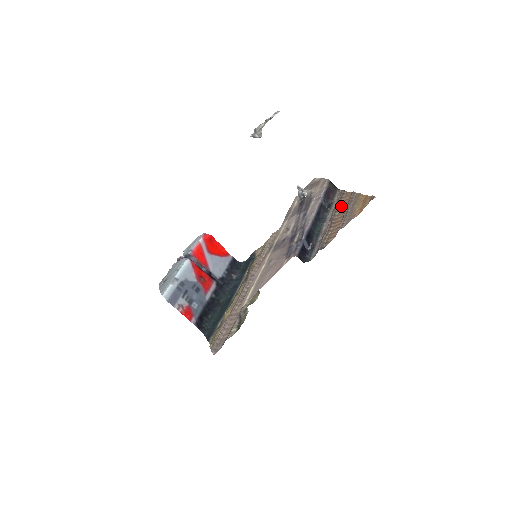
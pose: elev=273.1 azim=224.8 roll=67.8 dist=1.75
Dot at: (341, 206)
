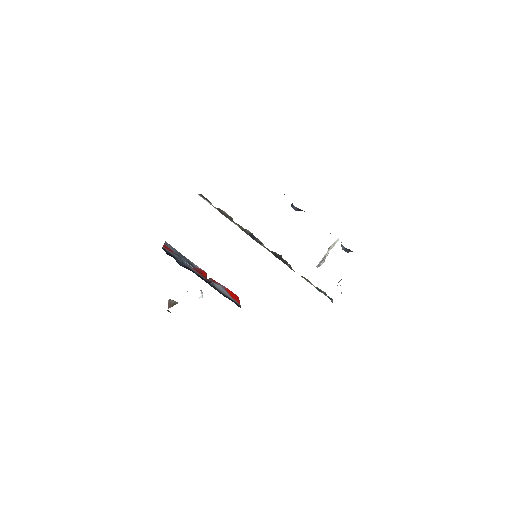
Dot at: occluded
